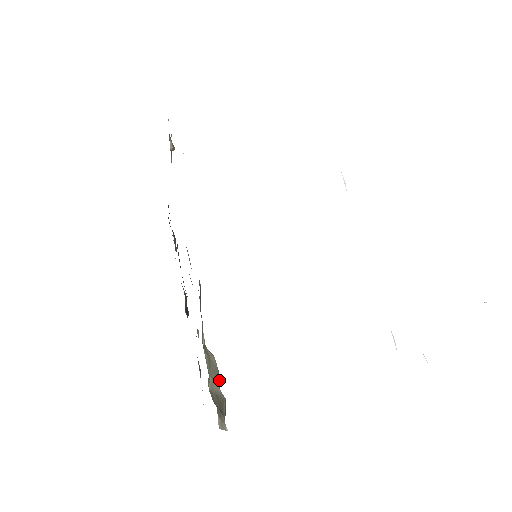
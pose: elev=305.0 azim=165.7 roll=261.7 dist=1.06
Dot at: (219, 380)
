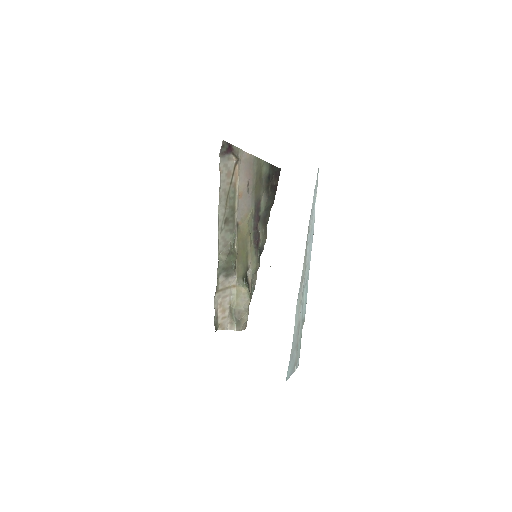
Dot at: (248, 303)
